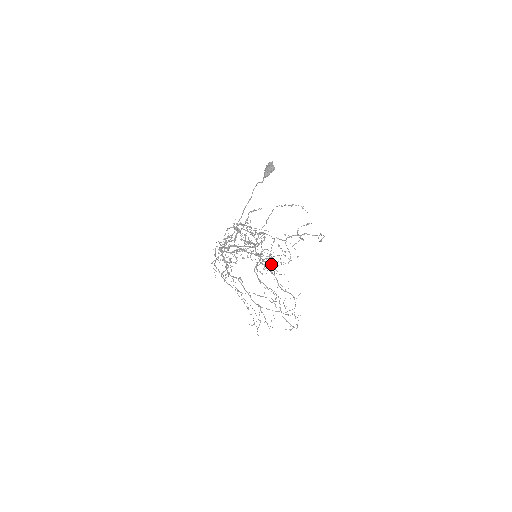
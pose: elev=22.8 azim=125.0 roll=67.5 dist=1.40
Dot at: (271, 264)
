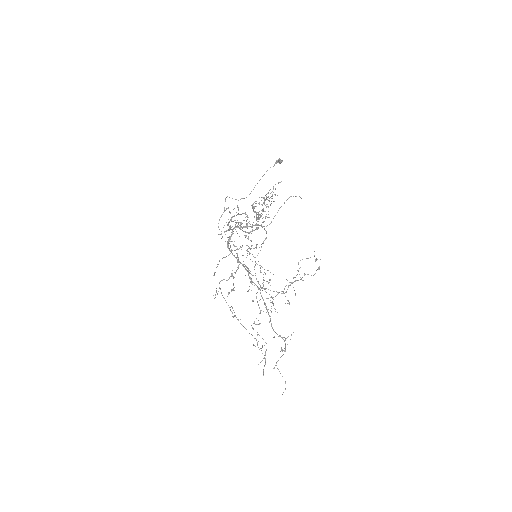
Dot at: occluded
